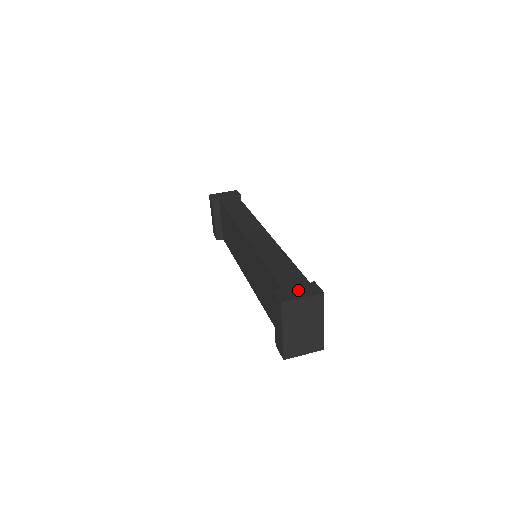
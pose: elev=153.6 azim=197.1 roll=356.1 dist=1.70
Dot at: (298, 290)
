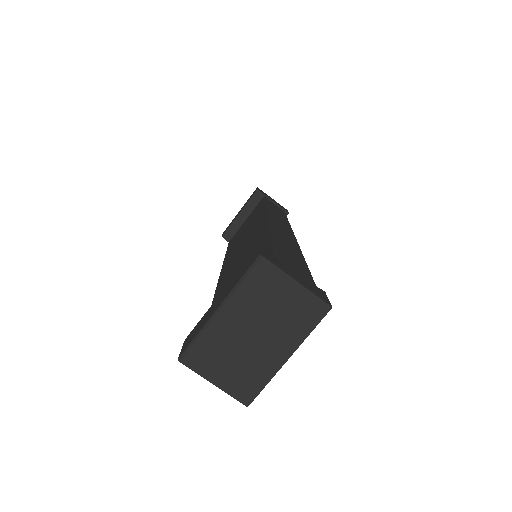
Dot at: (296, 274)
